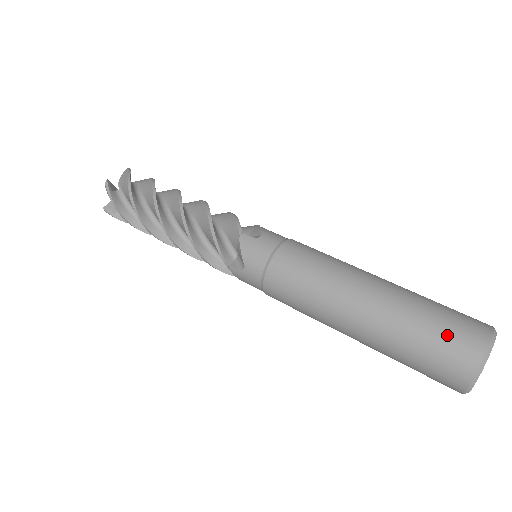
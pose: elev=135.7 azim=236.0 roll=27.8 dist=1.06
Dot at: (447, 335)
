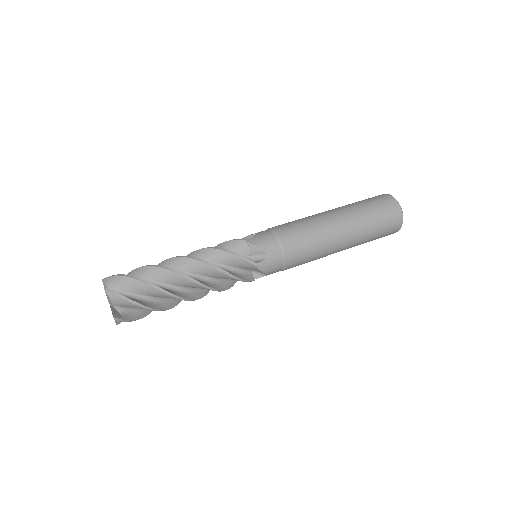
Dot at: (378, 203)
